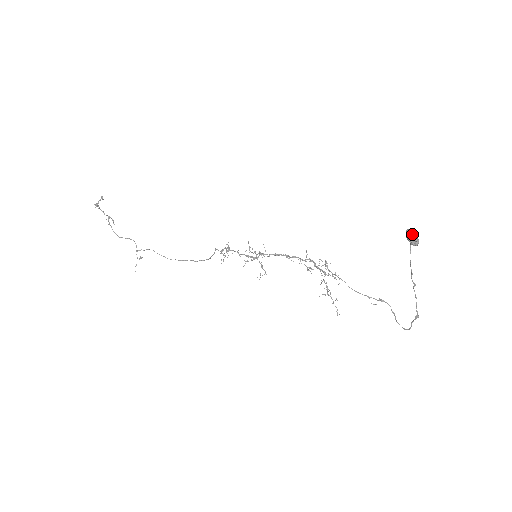
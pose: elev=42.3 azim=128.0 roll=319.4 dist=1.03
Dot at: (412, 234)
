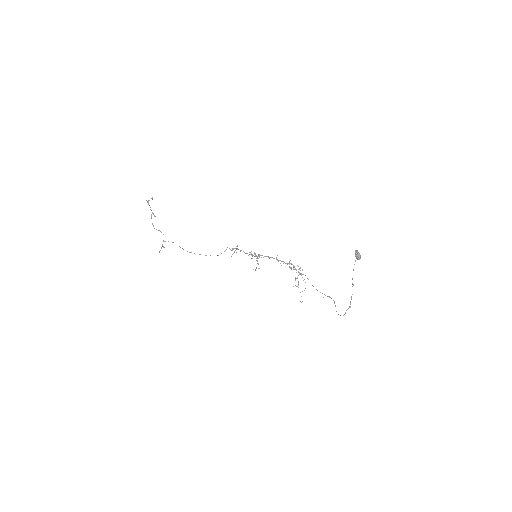
Dot at: (358, 252)
